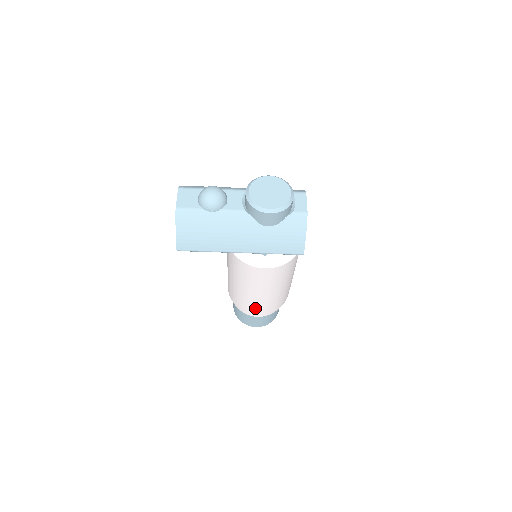
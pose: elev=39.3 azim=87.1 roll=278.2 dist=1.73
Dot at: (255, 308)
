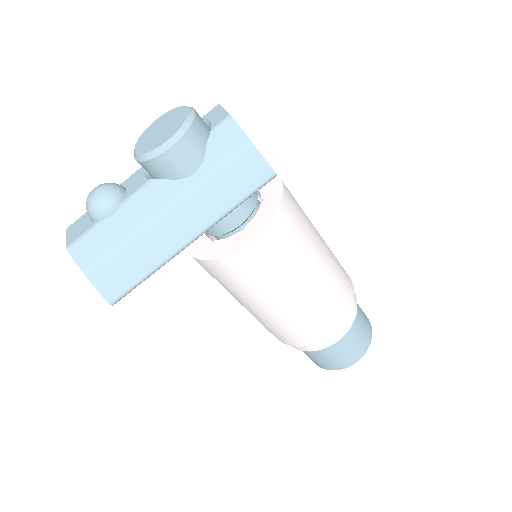
Dot at: (315, 327)
